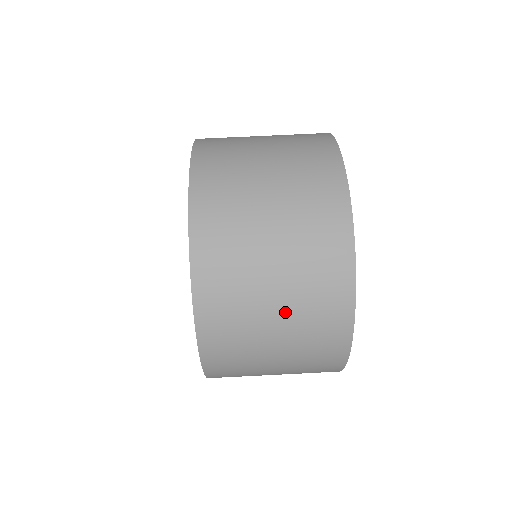
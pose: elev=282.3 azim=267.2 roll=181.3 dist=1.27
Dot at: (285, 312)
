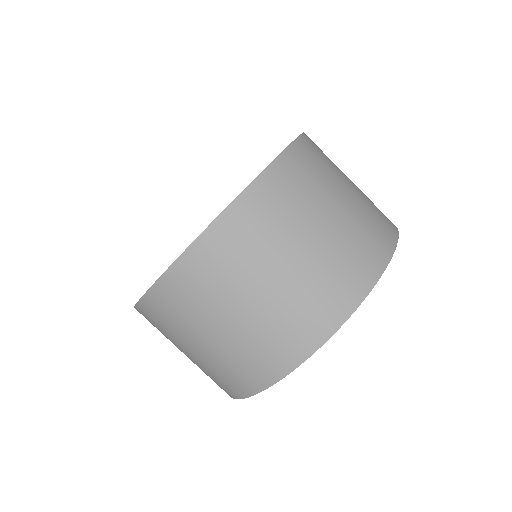
Dot at: occluded
